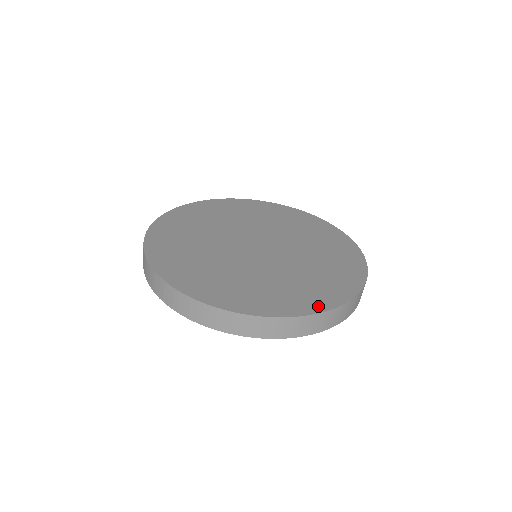
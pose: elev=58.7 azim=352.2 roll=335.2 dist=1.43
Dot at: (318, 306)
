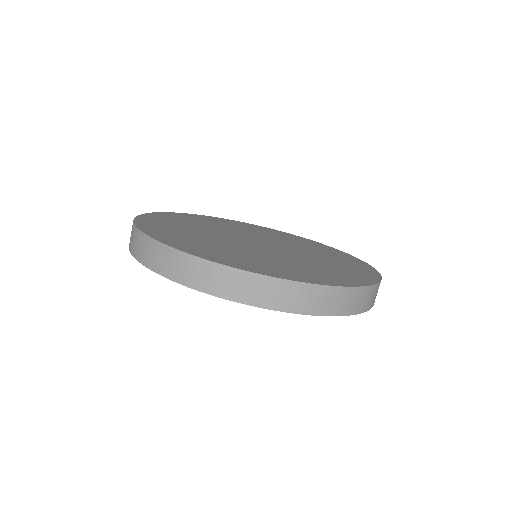
Dot at: (295, 278)
